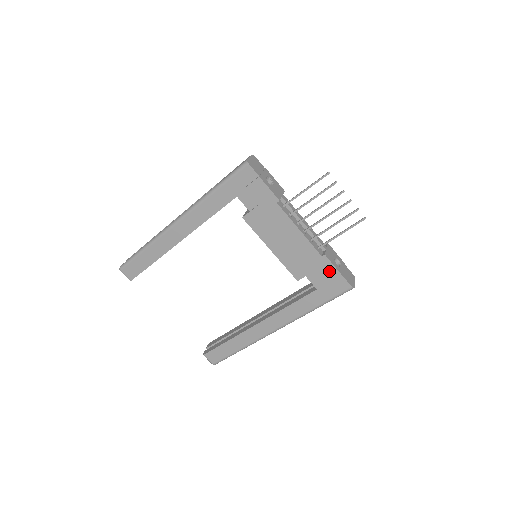
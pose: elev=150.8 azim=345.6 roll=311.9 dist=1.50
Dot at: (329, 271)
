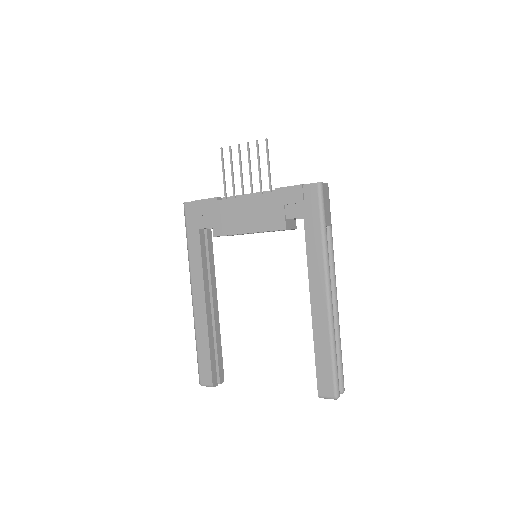
Dot at: (291, 194)
